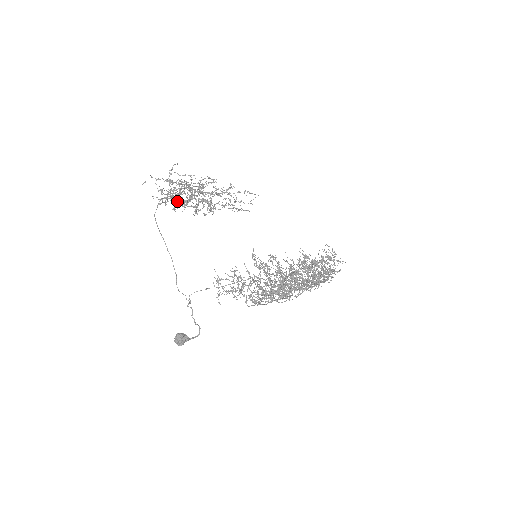
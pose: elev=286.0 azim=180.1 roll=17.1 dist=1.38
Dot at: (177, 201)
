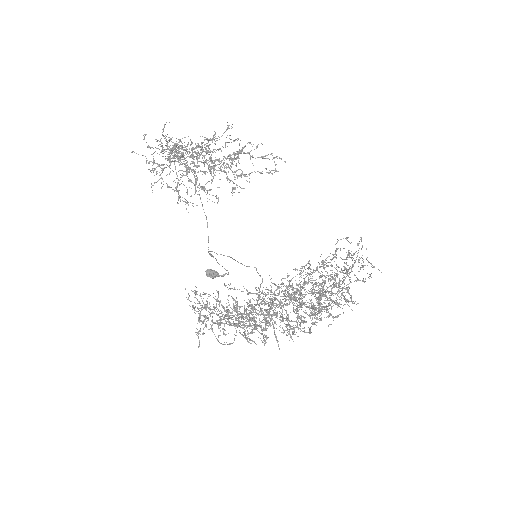
Dot at: occluded
